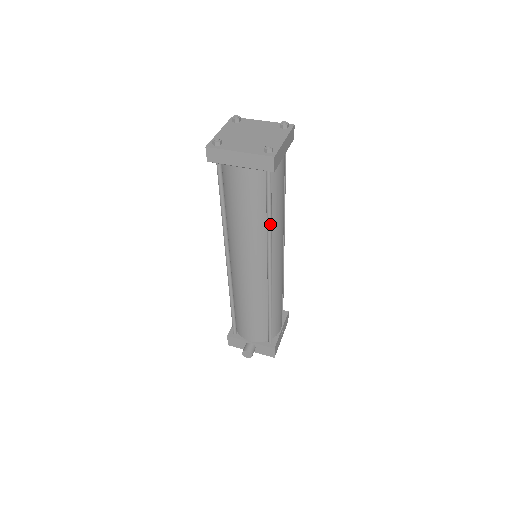
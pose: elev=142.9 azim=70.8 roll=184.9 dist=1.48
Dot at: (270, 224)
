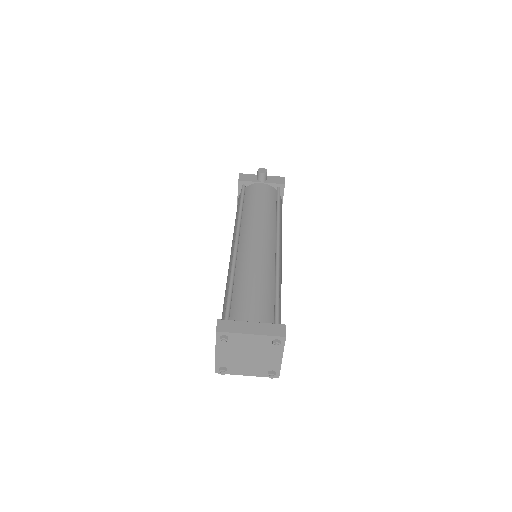
Dot at: occluded
